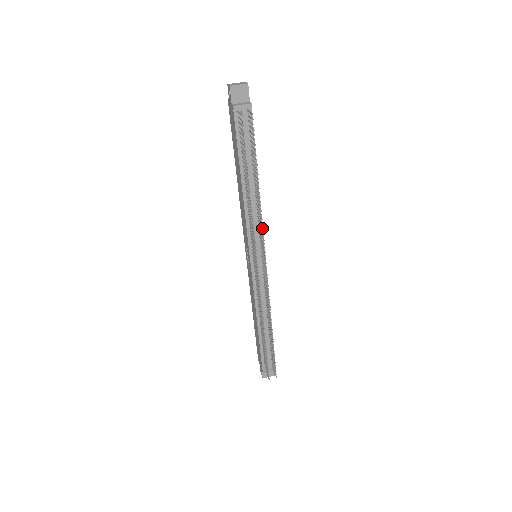
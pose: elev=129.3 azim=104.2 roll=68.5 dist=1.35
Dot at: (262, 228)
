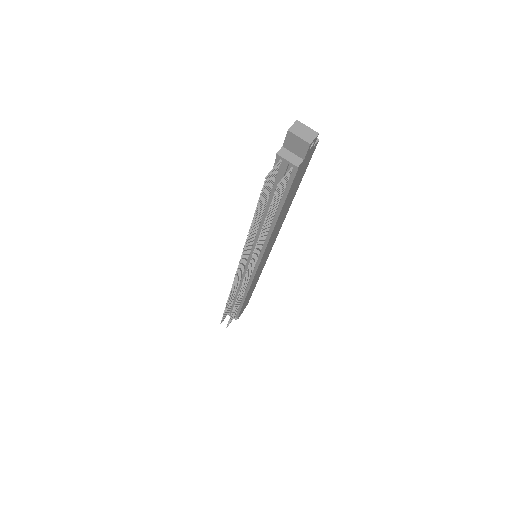
Dot at: (251, 258)
